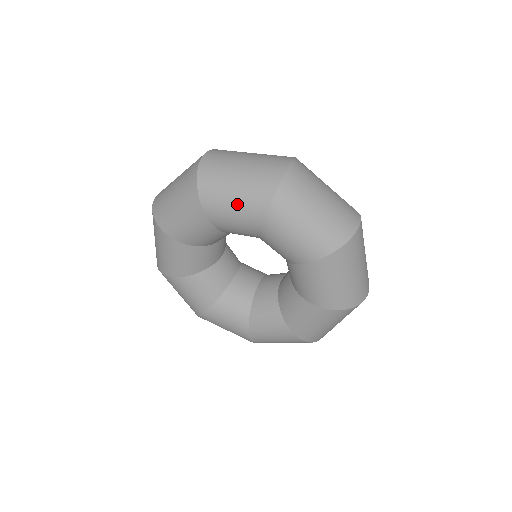
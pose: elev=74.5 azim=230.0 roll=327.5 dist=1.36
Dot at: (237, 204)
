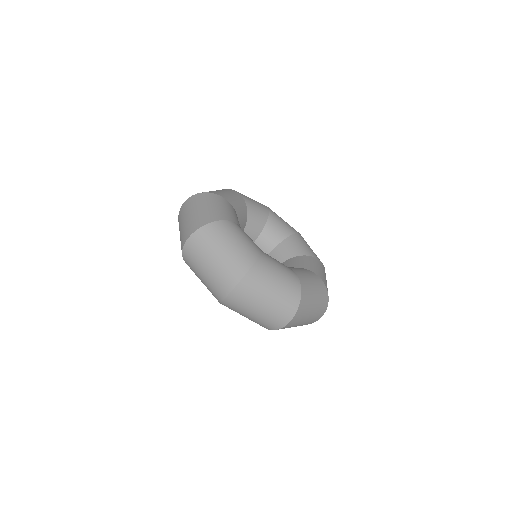
Dot at: occluded
